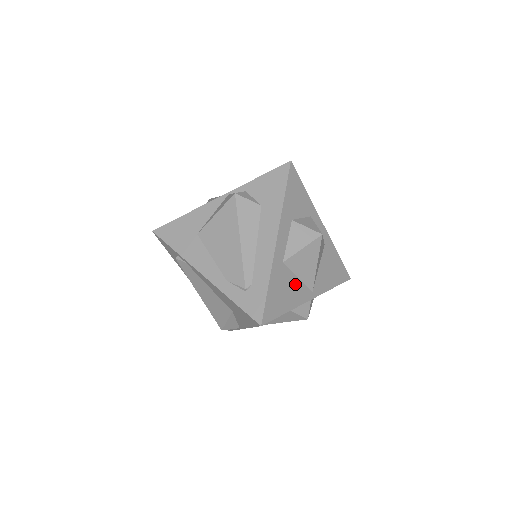
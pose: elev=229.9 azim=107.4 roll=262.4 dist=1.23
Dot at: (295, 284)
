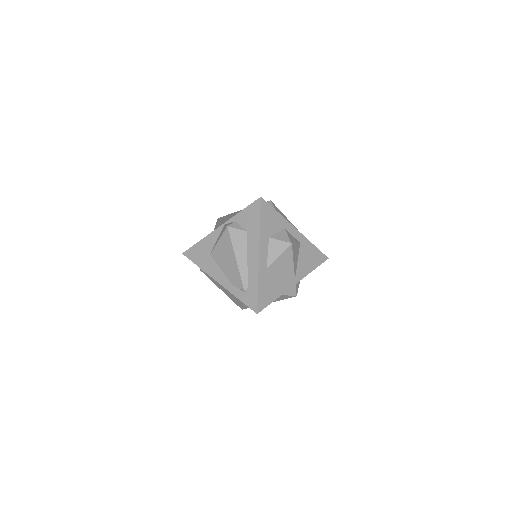
Dot at: (279, 279)
